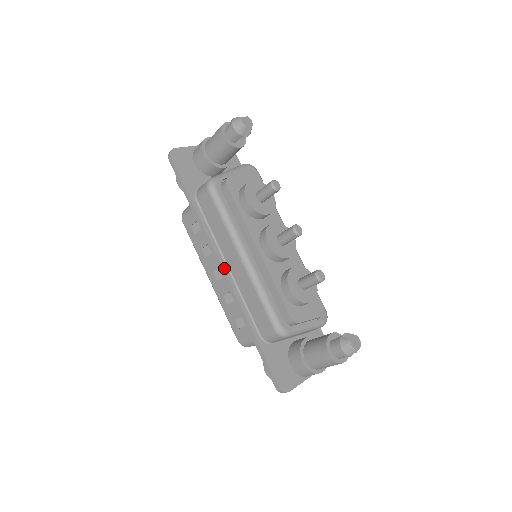
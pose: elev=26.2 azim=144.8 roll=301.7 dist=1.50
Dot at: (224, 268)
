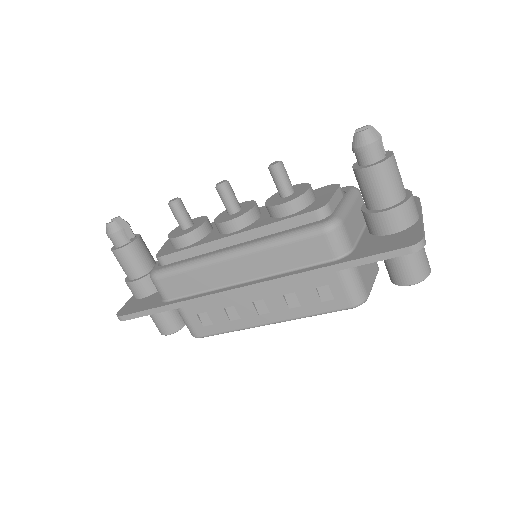
Dot at: (243, 286)
